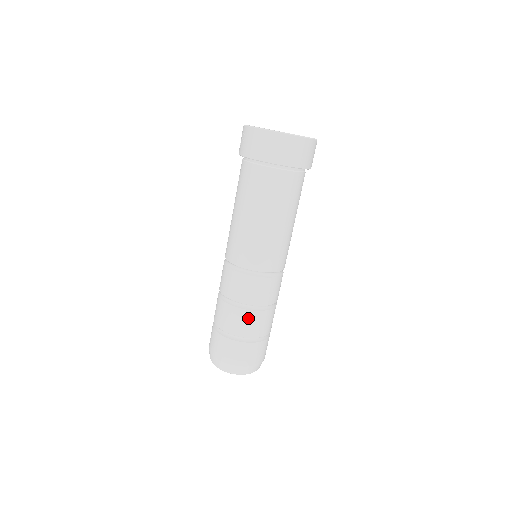
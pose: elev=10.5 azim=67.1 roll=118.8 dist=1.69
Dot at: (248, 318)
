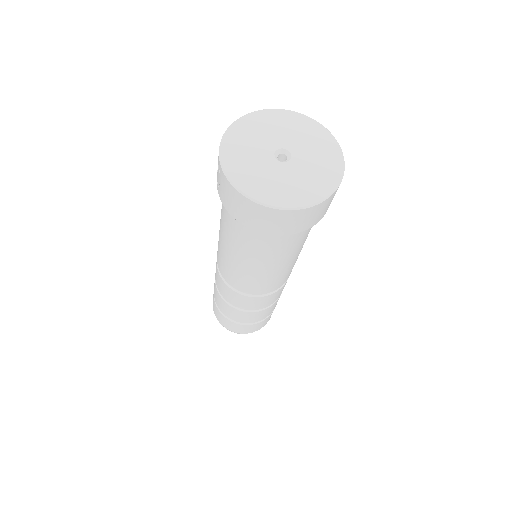
Dot at: (242, 315)
